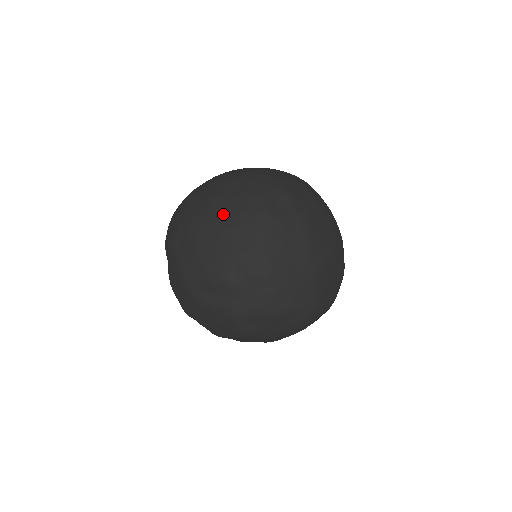
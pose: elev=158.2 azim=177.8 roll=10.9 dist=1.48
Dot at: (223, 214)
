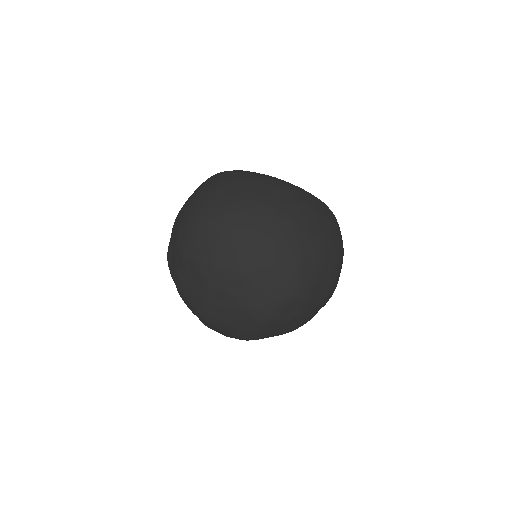
Dot at: (242, 296)
